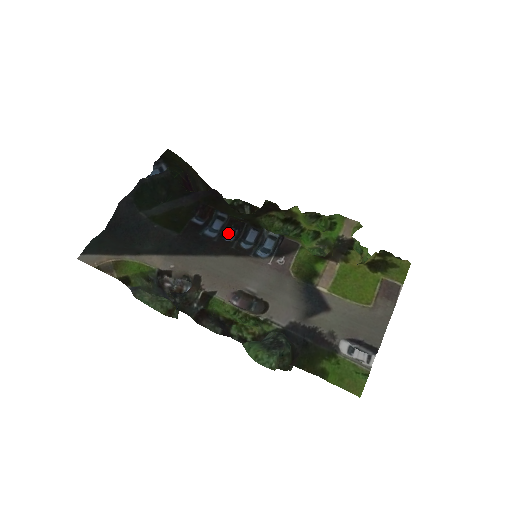
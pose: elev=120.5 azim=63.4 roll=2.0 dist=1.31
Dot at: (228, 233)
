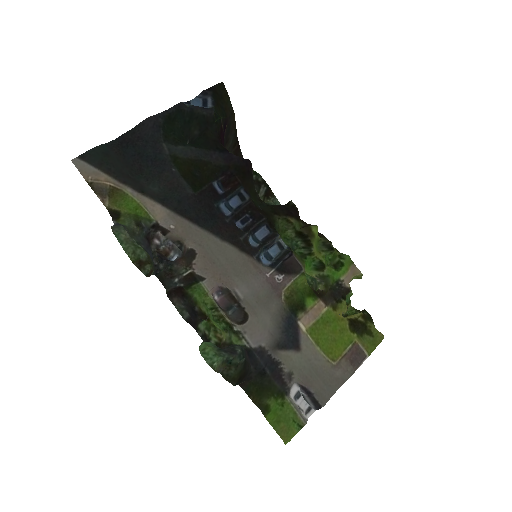
Dot at: (241, 217)
